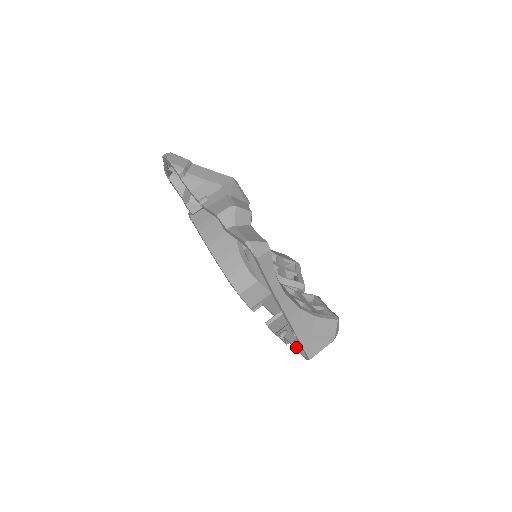
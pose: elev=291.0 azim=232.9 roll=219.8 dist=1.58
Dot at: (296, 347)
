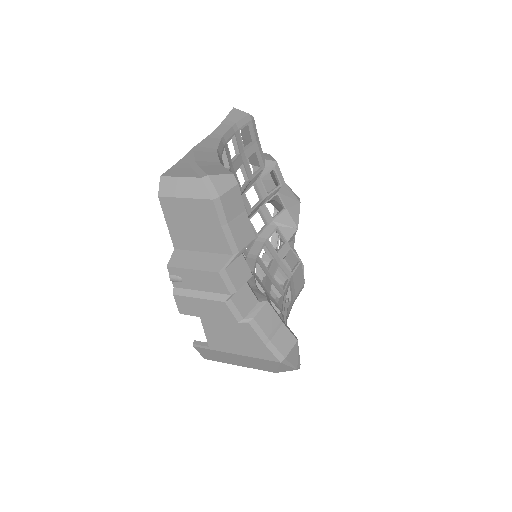
Dot at: (170, 217)
